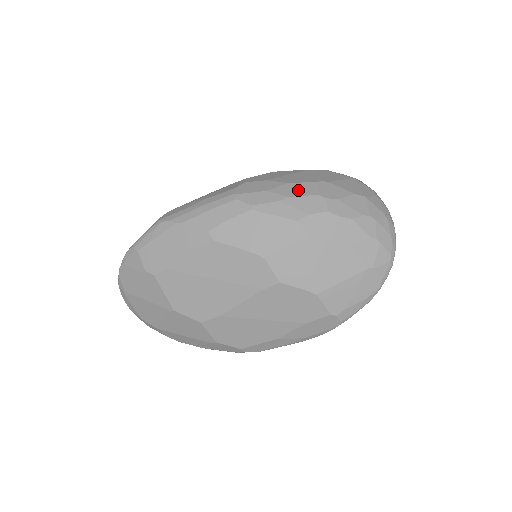
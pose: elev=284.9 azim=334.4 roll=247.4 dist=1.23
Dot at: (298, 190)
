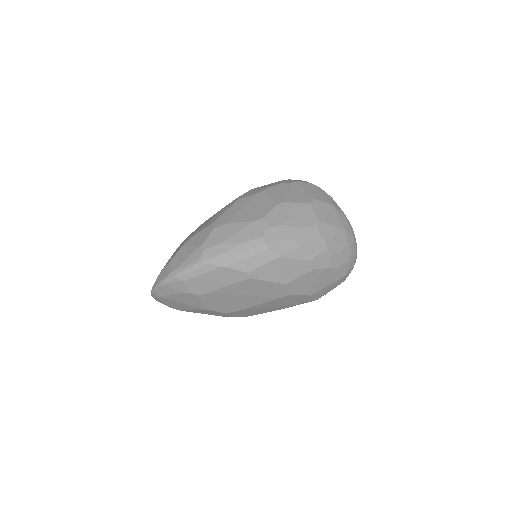
Dot at: (307, 235)
